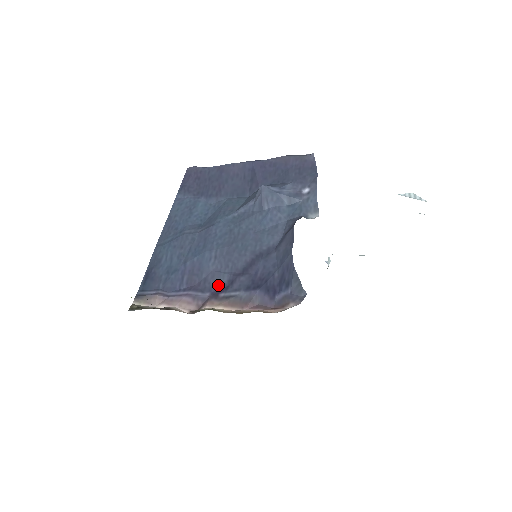
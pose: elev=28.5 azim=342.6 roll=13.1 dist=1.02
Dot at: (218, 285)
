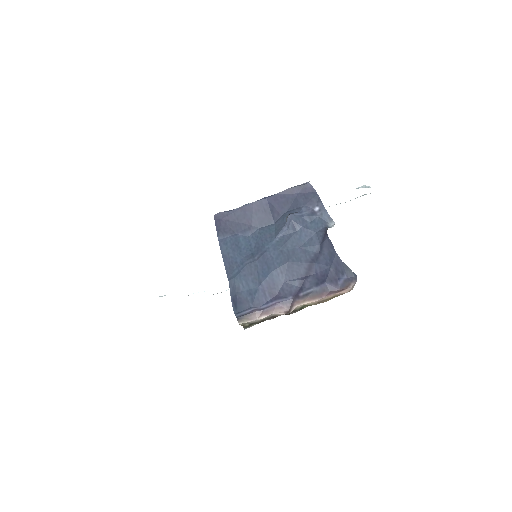
Dot at: (294, 289)
